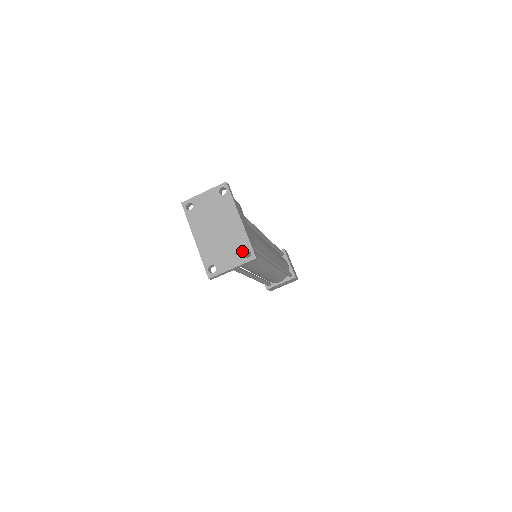
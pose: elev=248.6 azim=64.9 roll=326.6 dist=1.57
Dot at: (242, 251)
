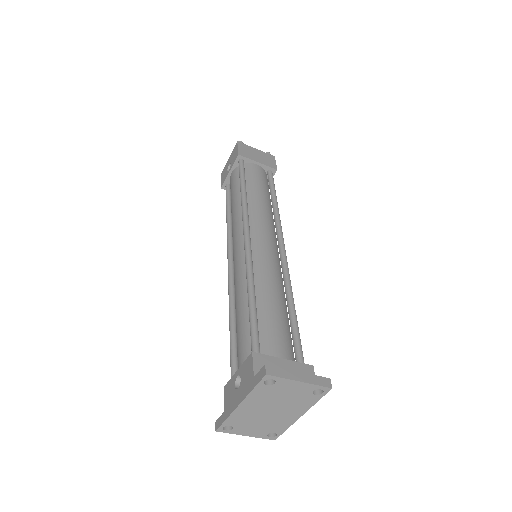
Dot at: (270, 432)
